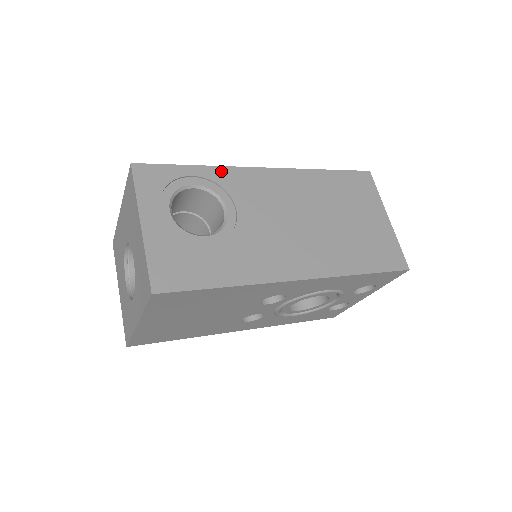
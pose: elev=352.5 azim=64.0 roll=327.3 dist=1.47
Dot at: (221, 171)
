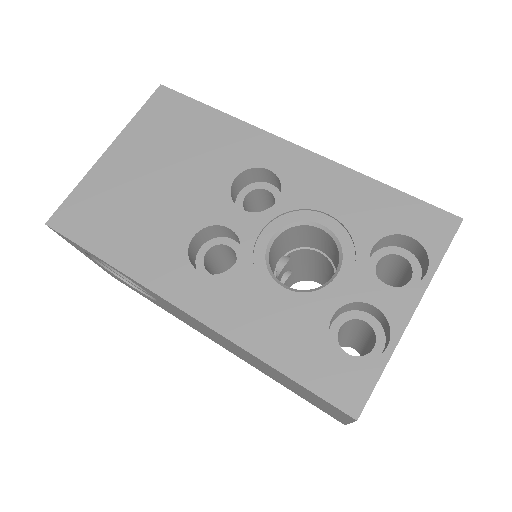
Dot at: (129, 278)
